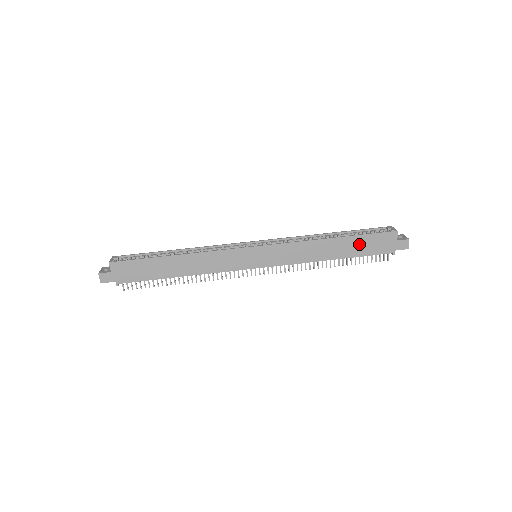
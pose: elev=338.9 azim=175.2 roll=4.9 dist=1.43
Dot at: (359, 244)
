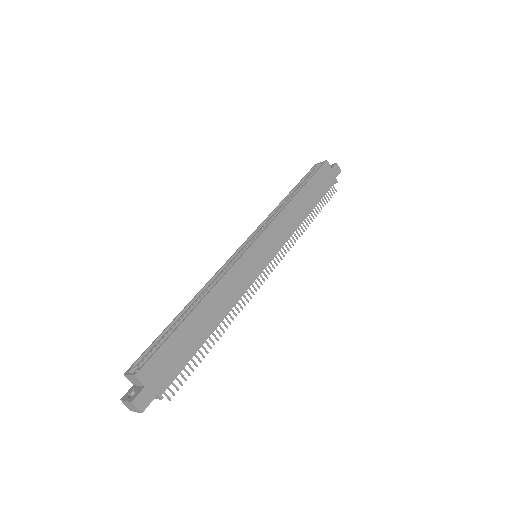
Dot at: (314, 188)
